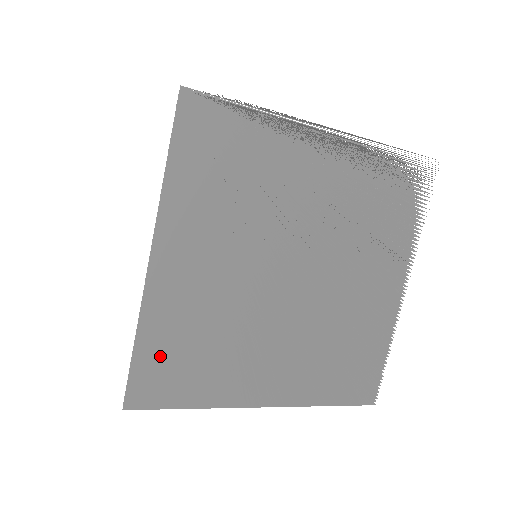
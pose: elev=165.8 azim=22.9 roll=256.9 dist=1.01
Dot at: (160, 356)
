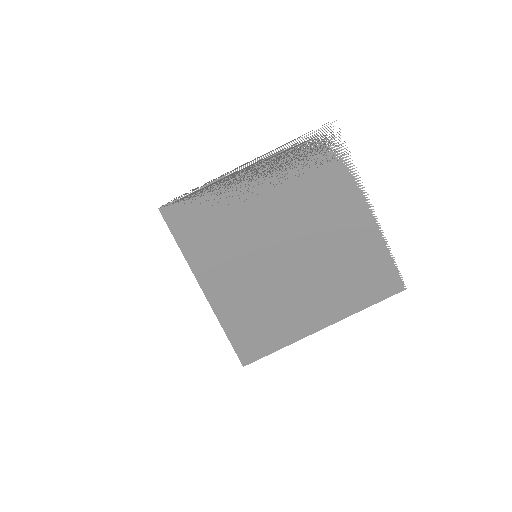
Dot at: occluded
